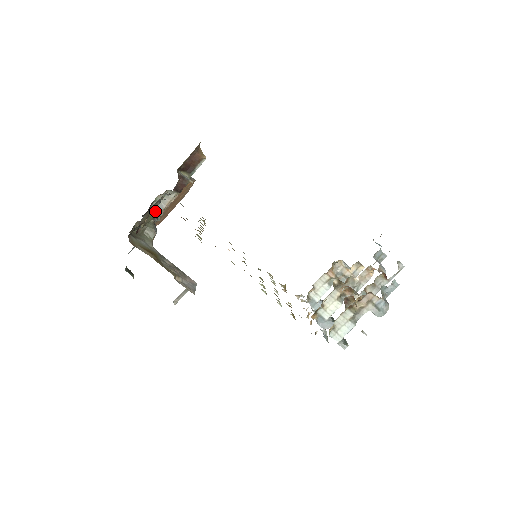
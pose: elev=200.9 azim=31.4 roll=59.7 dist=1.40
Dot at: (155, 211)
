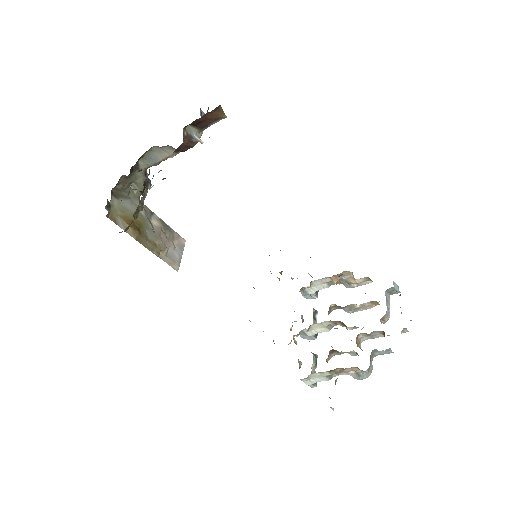
Dot at: (142, 202)
